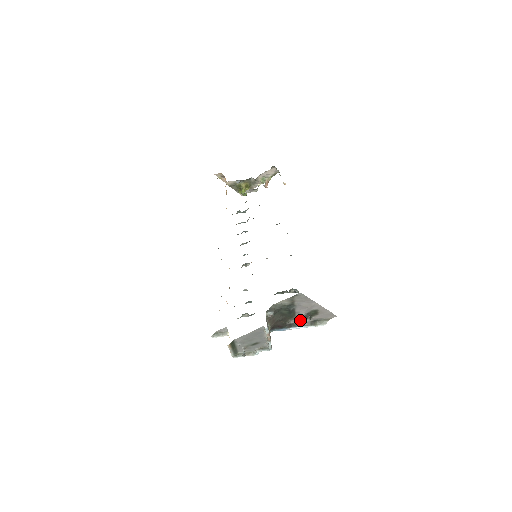
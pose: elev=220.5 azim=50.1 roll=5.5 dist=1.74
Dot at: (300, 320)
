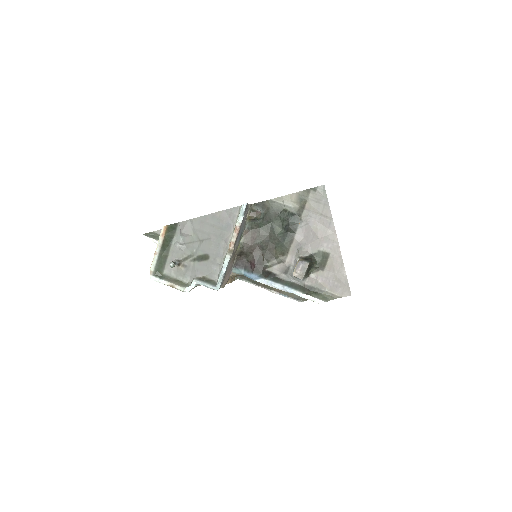
Dot at: (290, 270)
